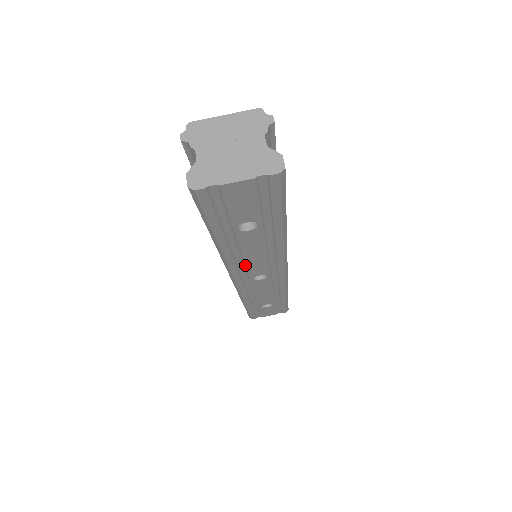
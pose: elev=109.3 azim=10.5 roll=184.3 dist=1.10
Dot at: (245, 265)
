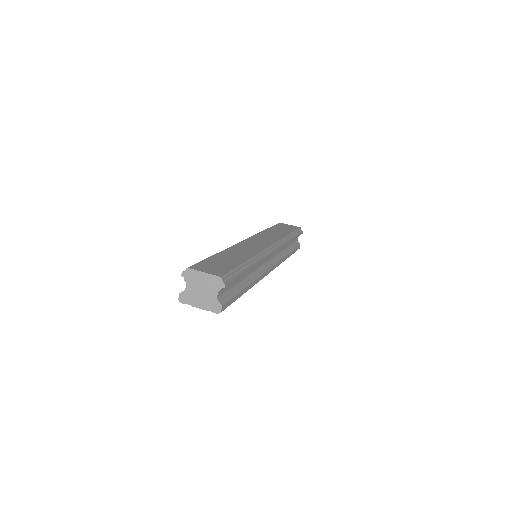
Dot at: occluded
